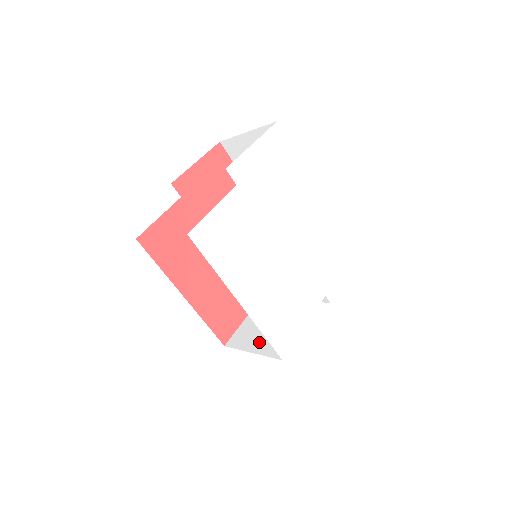
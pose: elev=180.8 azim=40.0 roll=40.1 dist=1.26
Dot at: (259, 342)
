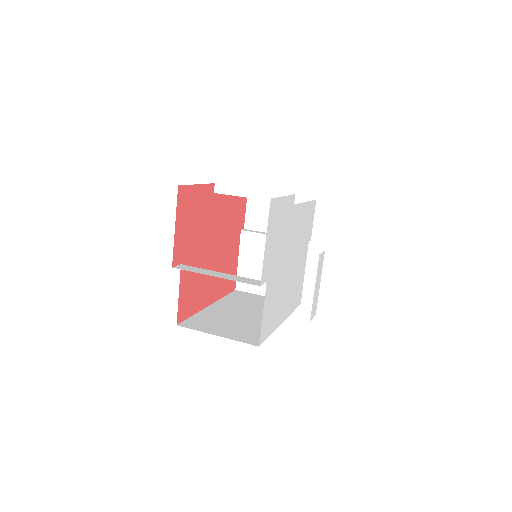
Dot at: occluded
